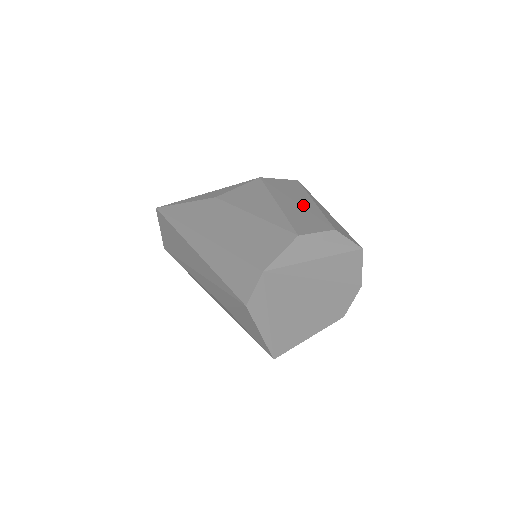
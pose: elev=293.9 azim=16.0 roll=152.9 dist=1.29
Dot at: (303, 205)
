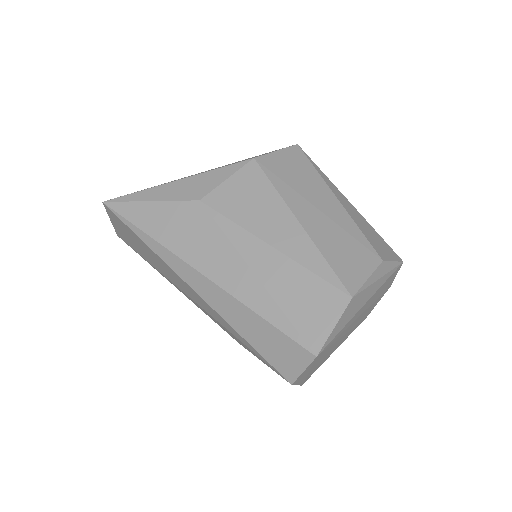
Dot at: (329, 213)
